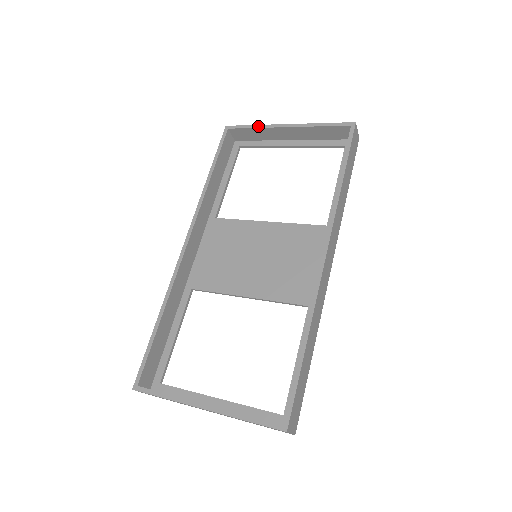
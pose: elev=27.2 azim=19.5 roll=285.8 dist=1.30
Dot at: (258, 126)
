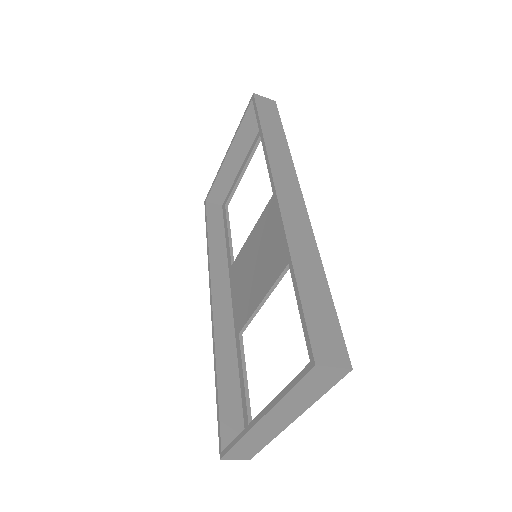
Dot at: (216, 177)
